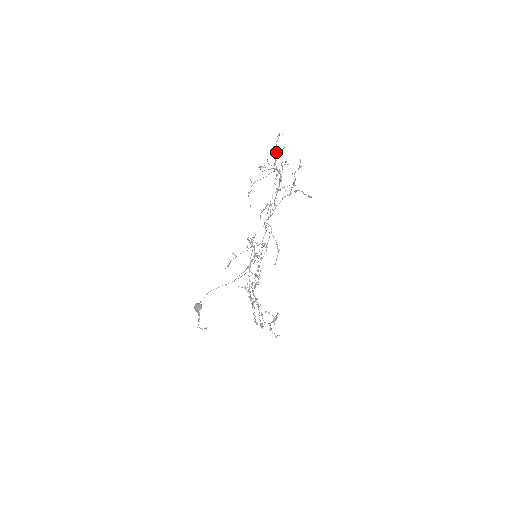
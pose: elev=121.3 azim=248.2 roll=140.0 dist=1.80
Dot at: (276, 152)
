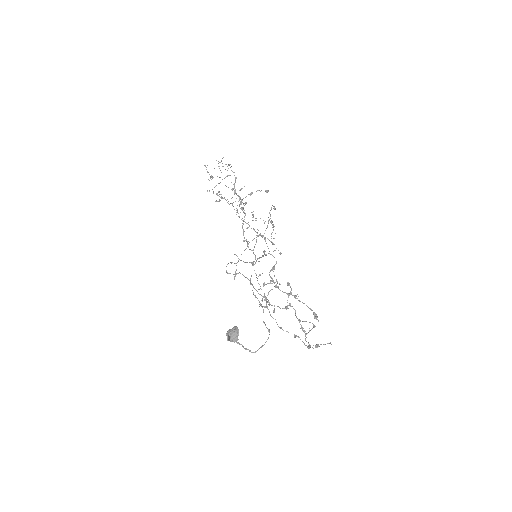
Dot at: occluded
